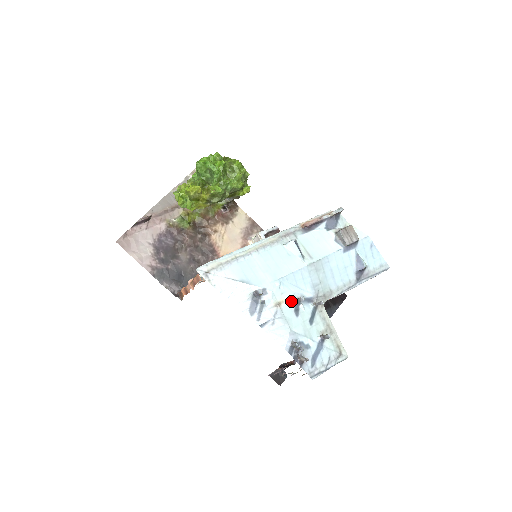
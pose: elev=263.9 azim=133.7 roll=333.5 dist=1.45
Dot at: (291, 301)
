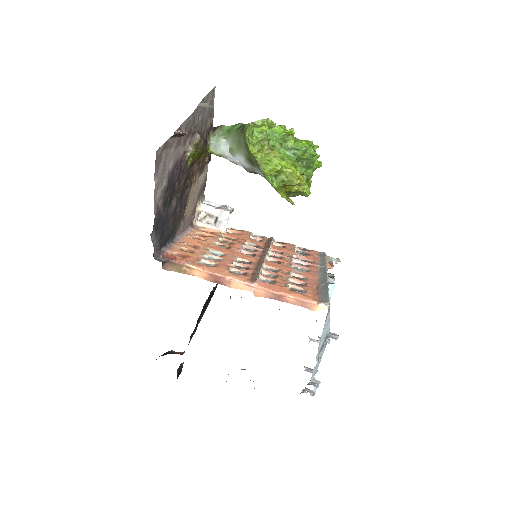
Dot at: (319, 340)
